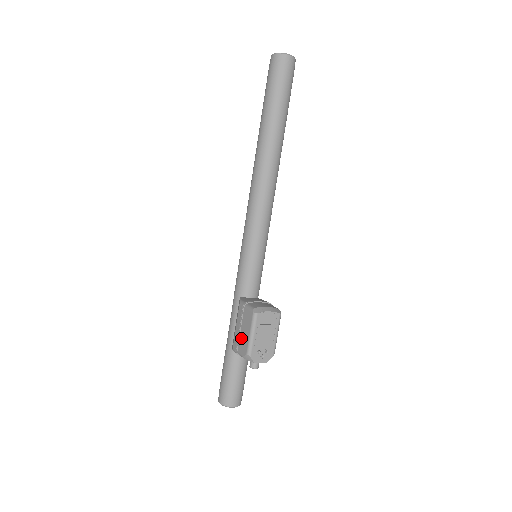
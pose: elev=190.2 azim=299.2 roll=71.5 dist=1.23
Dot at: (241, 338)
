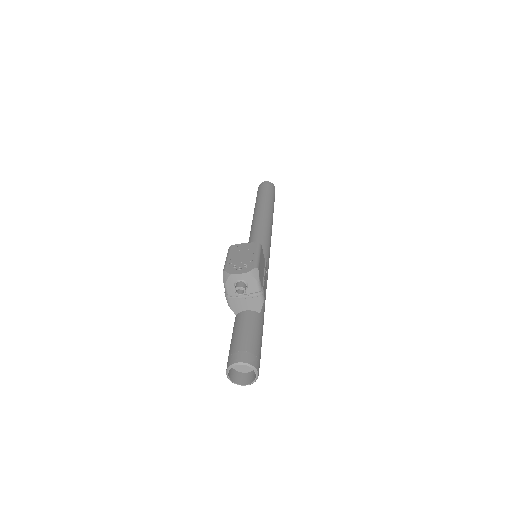
Dot at: occluded
